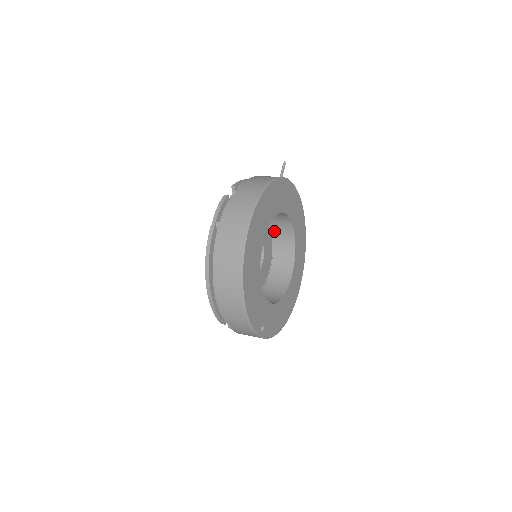
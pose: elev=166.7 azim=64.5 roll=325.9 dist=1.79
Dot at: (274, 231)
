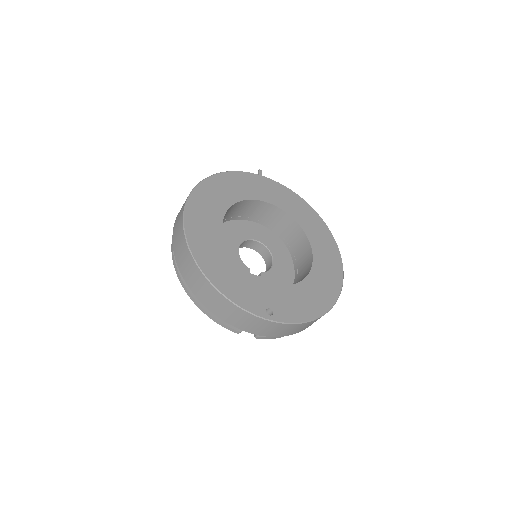
Dot at: (278, 230)
